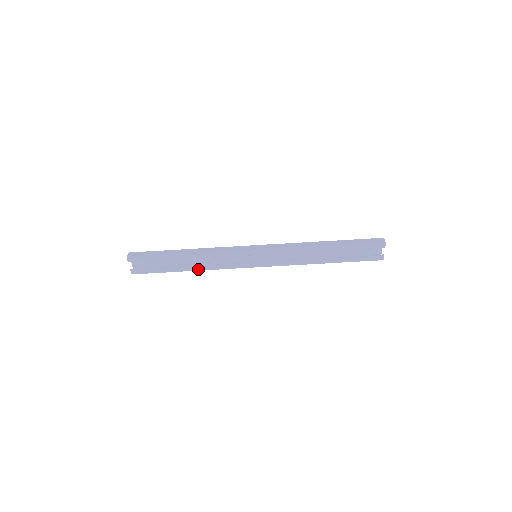
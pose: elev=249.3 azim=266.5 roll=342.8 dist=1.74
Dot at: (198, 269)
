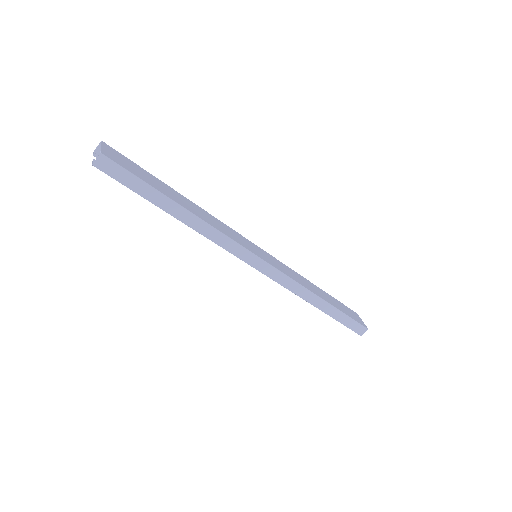
Dot at: occluded
